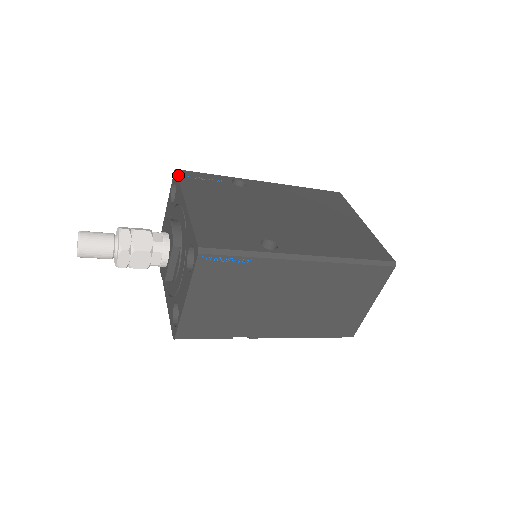
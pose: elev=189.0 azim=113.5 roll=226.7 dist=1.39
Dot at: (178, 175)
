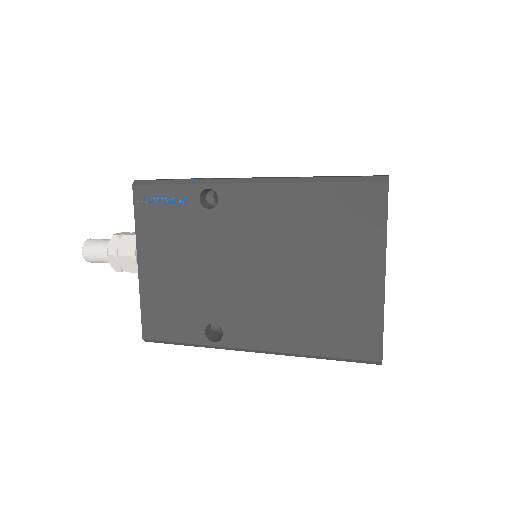
Dot at: (134, 201)
